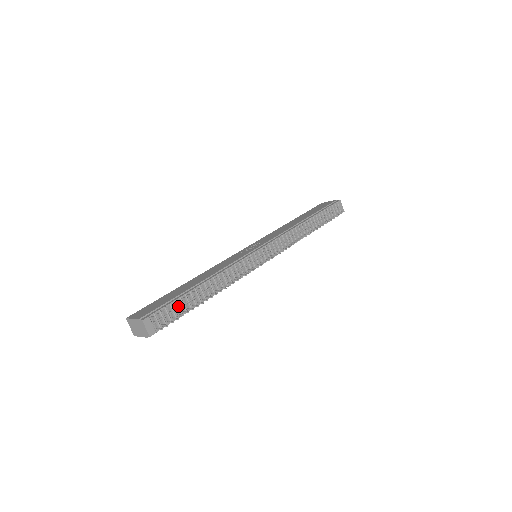
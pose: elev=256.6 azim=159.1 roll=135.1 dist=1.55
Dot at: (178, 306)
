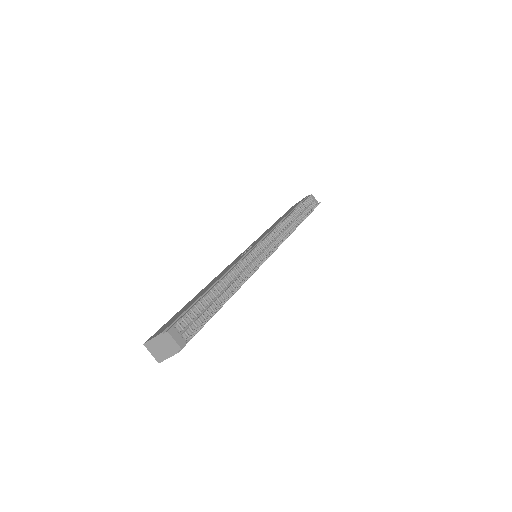
Dot at: (200, 311)
